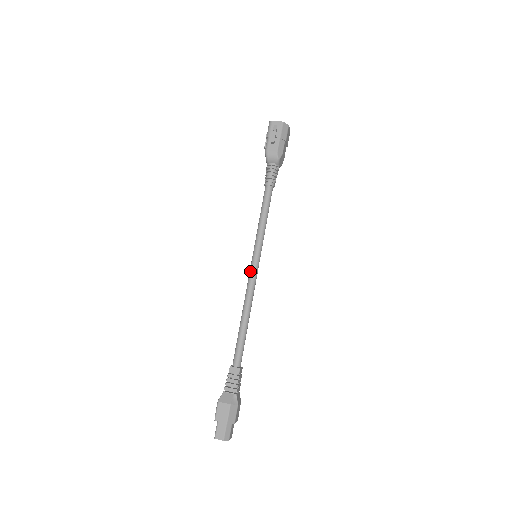
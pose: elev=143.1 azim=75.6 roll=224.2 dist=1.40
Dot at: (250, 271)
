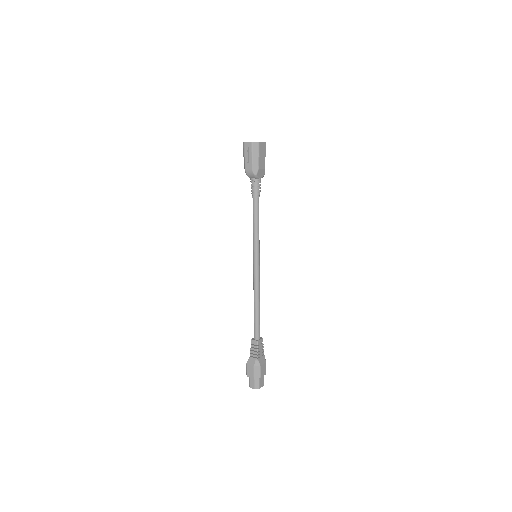
Dot at: (253, 269)
